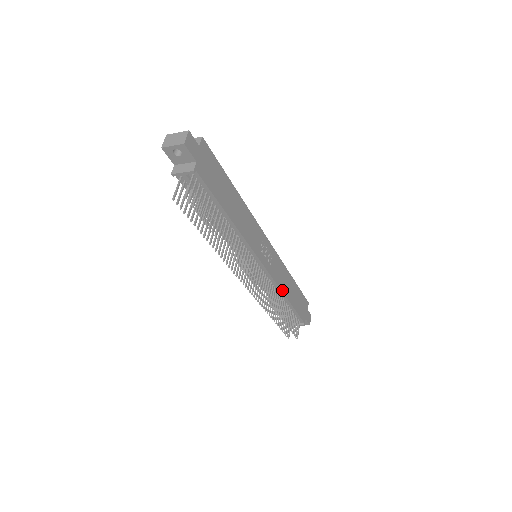
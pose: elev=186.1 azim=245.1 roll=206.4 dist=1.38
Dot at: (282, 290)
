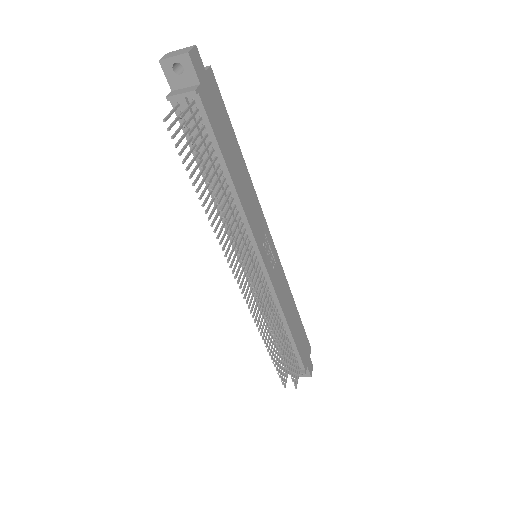
Dot at: (283, 311)
